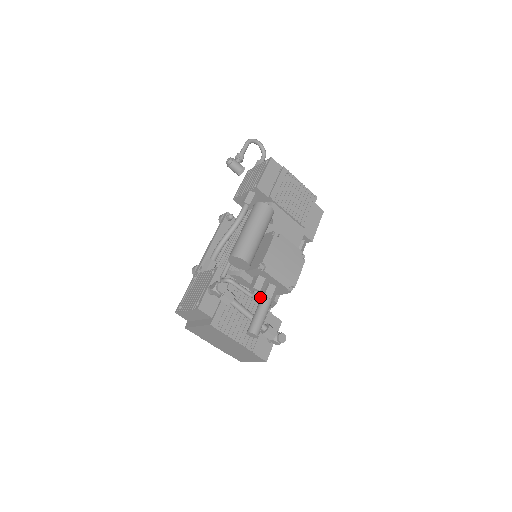
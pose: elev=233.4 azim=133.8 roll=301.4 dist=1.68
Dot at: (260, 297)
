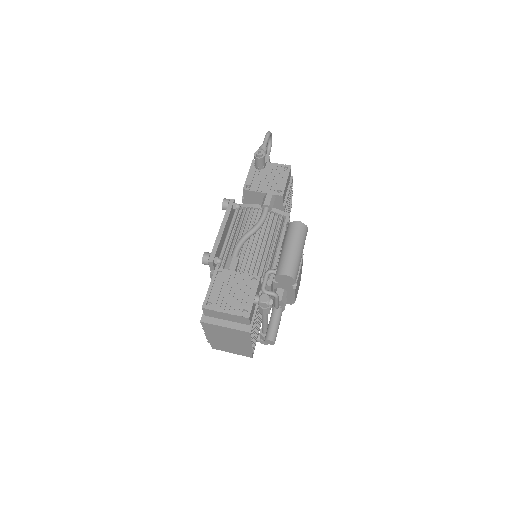
Dot at: occluded
